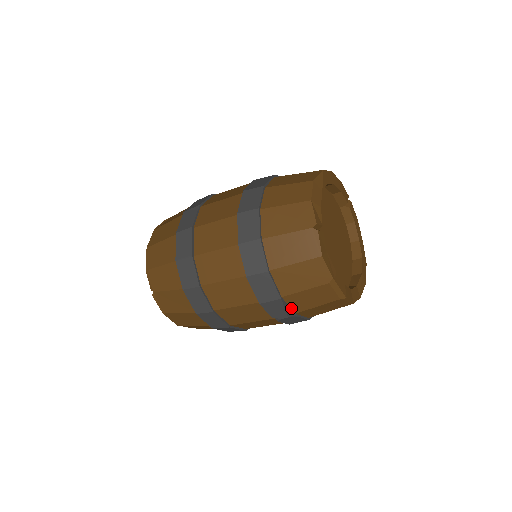
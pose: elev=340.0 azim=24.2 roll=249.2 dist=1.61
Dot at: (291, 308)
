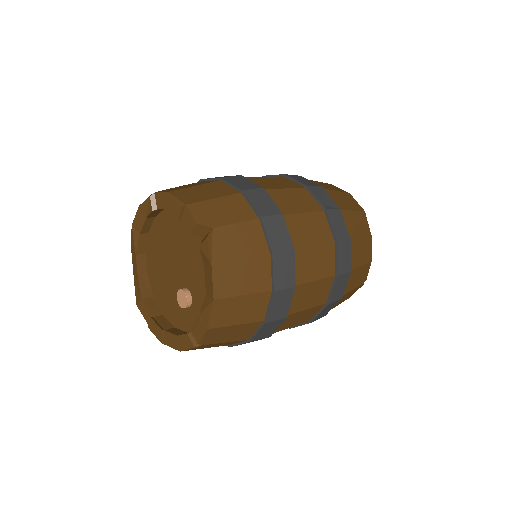
Dot at: occluded
